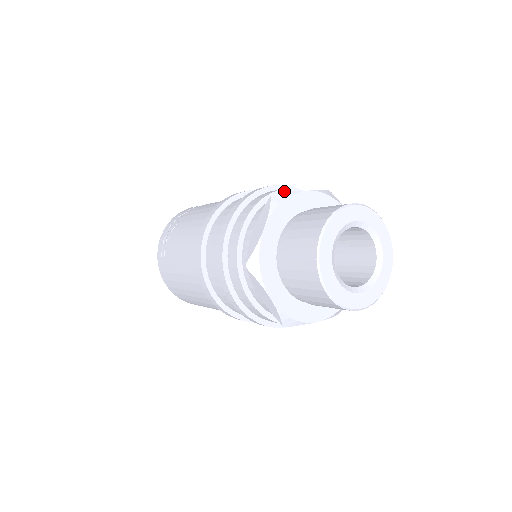
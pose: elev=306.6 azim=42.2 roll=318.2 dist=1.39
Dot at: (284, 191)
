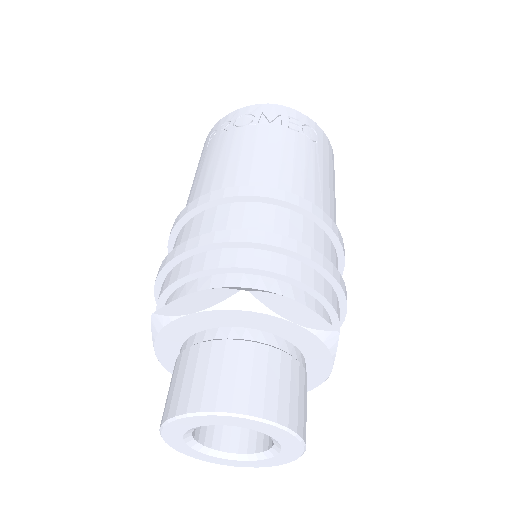
Dot at: (290, 279)
